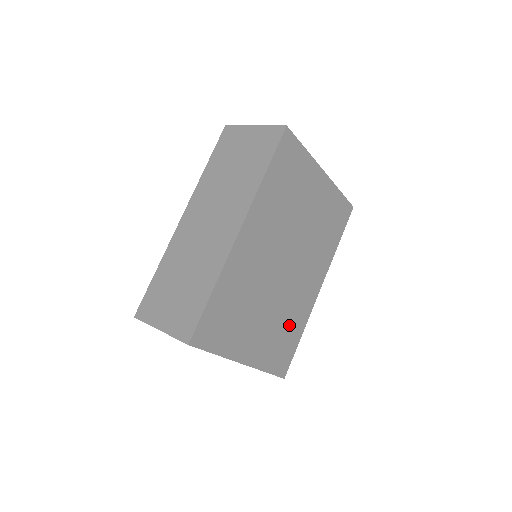
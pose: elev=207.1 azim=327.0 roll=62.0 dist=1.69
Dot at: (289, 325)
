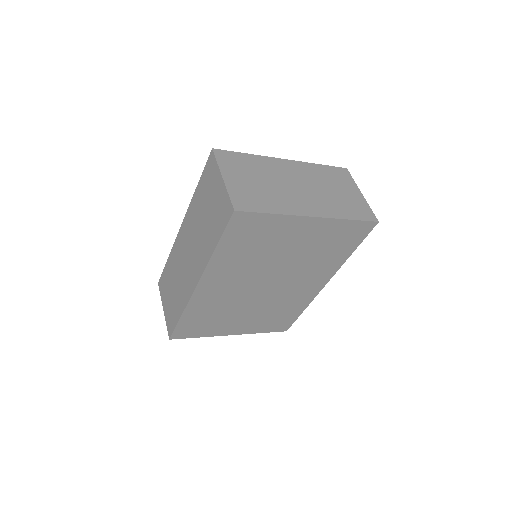
Dot at: (284, 309)
